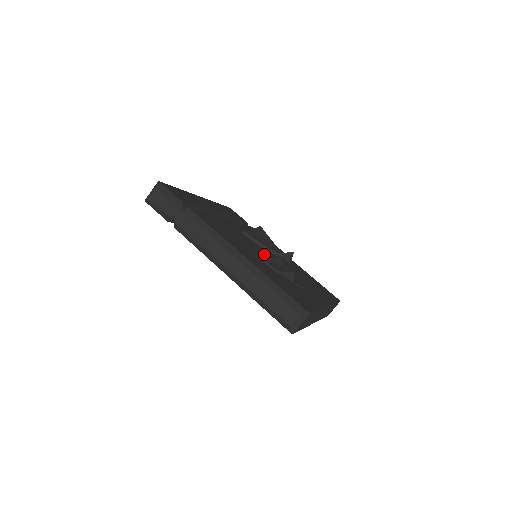
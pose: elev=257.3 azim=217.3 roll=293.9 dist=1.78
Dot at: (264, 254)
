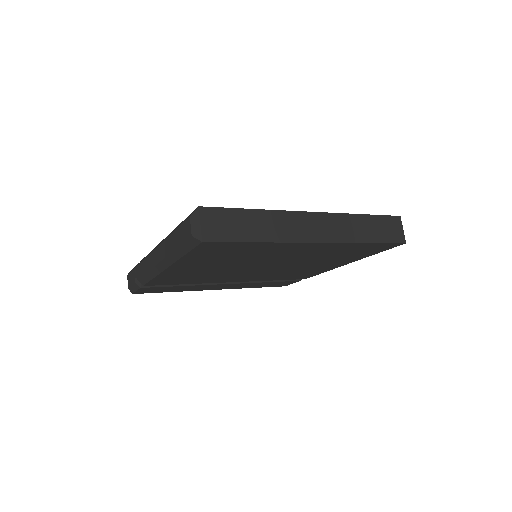
Dot at: occluded
